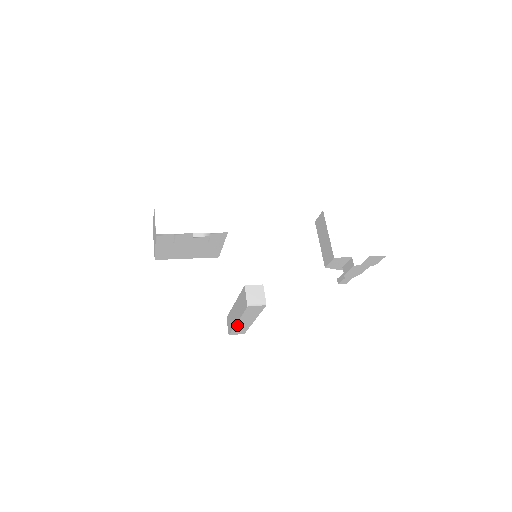
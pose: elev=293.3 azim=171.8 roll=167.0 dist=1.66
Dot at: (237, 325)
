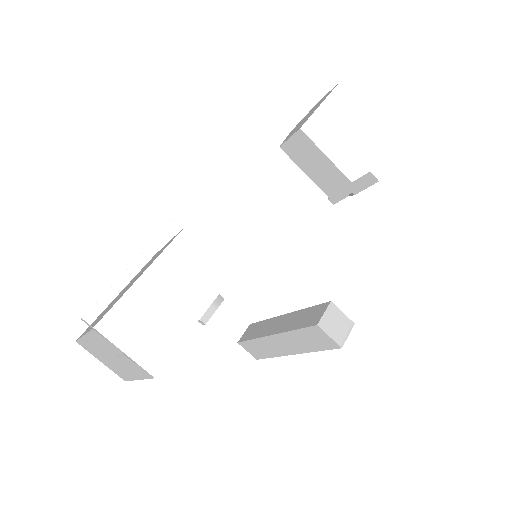
Dot at: occluded
